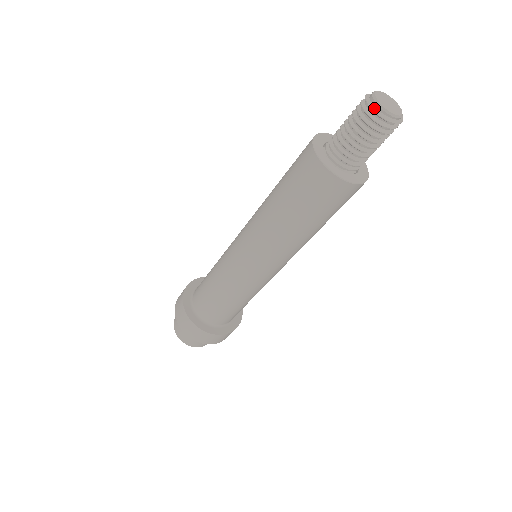
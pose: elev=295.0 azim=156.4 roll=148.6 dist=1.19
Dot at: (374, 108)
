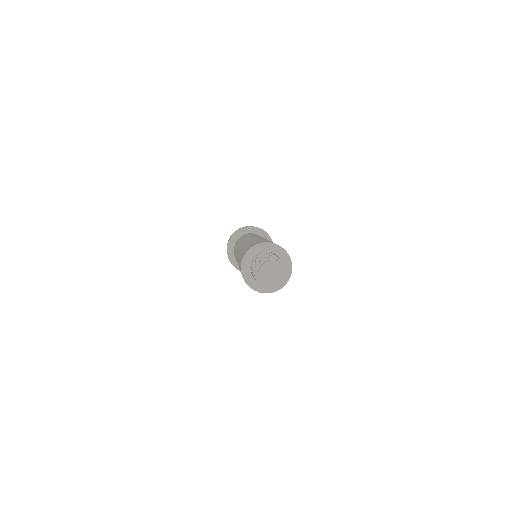
Dot at: (271, 290)
